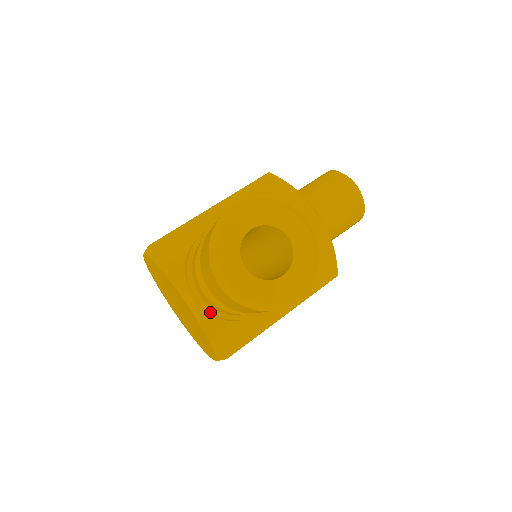
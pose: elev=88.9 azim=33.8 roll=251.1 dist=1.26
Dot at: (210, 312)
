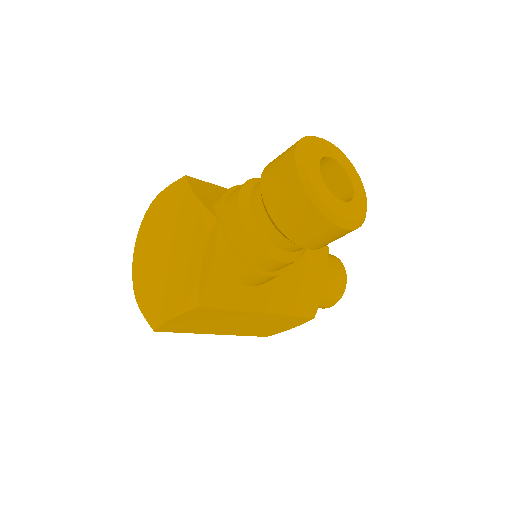
Dot at: (224, 238)
